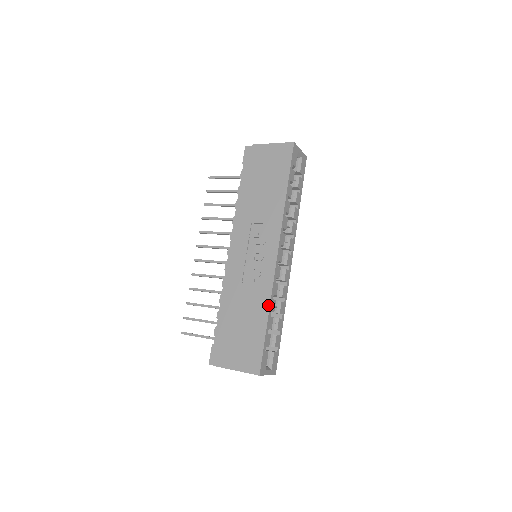
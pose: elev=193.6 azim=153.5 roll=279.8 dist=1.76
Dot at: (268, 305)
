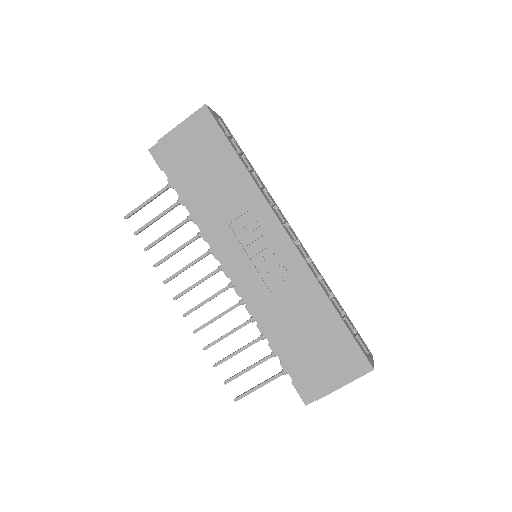
Dot at: (322, 292)
